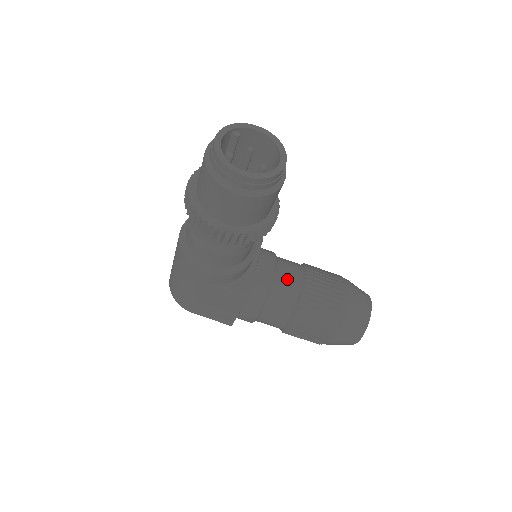
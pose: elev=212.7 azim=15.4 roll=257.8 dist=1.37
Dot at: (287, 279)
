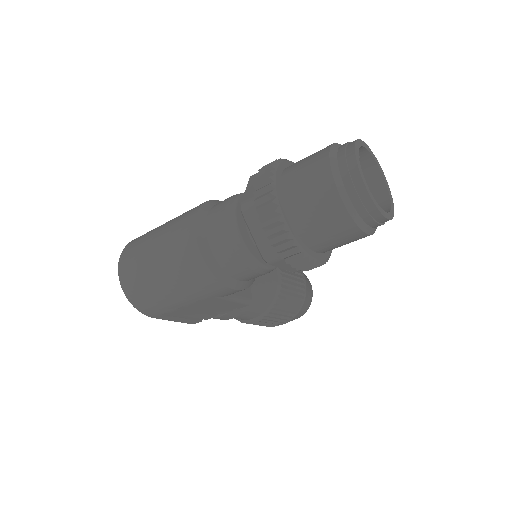
Dot at: (268, 274)
